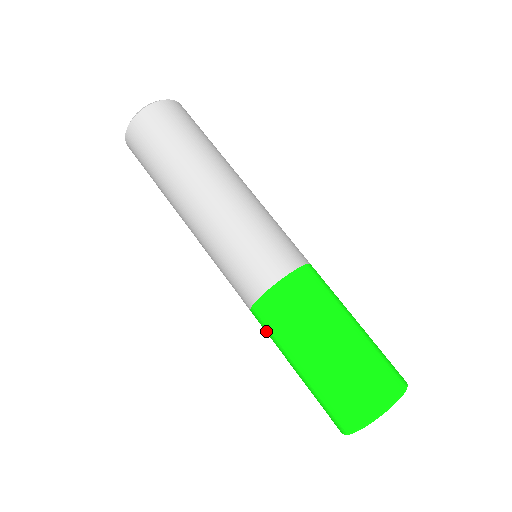
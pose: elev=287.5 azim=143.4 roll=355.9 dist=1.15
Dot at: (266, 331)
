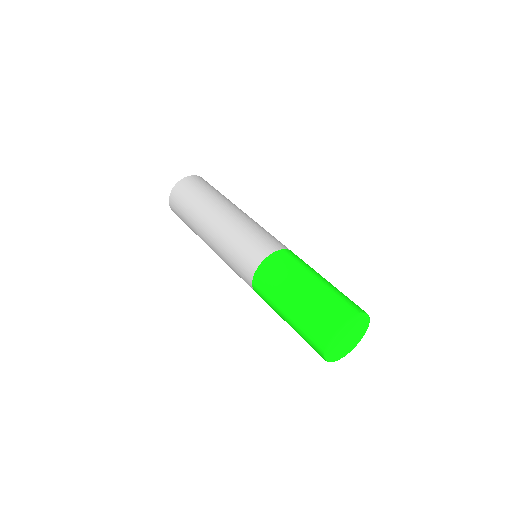
Dot at: occluded
